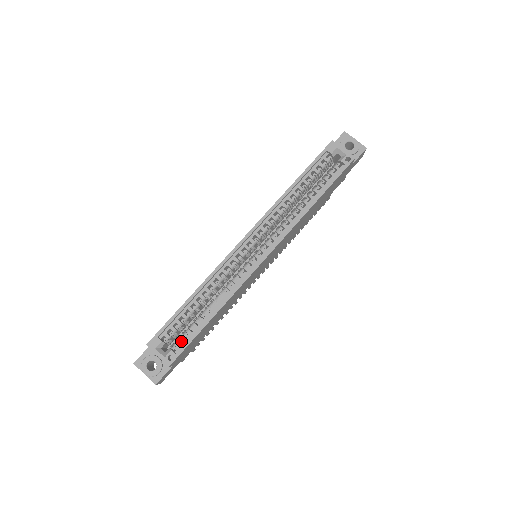
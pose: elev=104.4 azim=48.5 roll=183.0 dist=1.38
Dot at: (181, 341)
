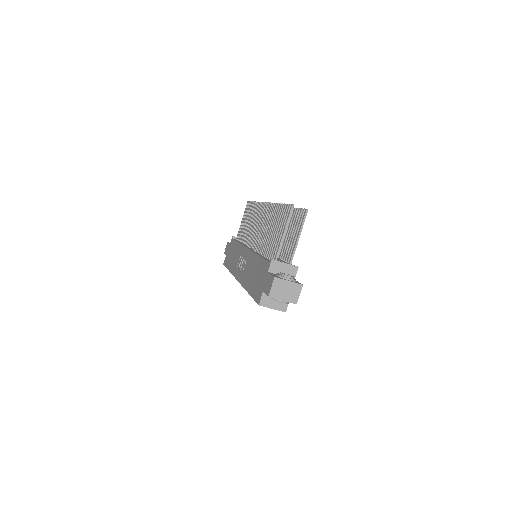
Dot at: occluded
